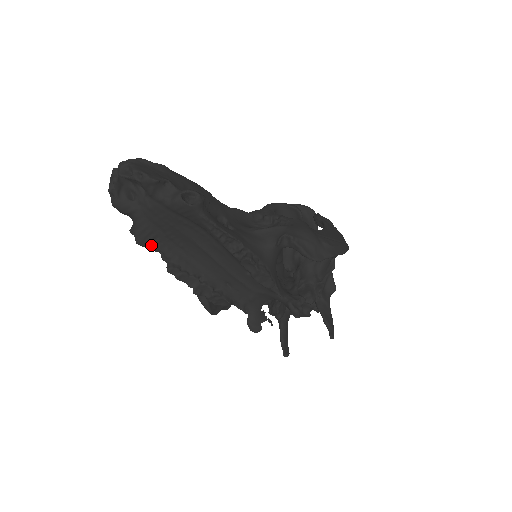
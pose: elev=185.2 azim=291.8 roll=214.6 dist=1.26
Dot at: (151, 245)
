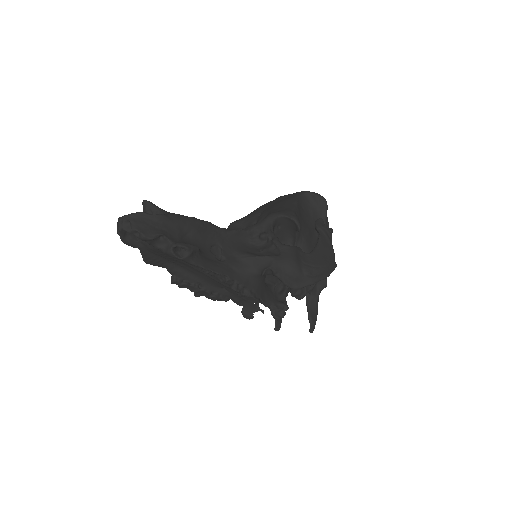
Dot at: (157, 265)
